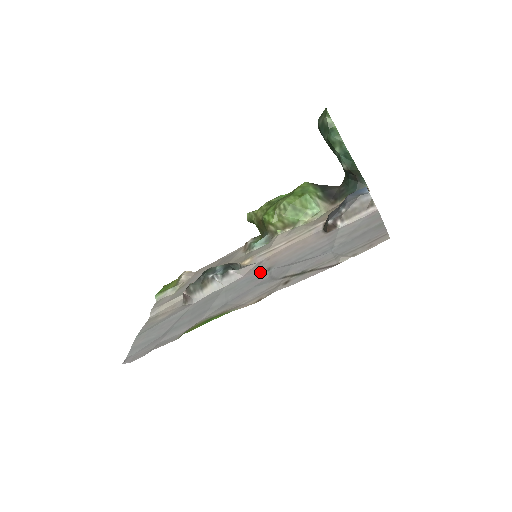
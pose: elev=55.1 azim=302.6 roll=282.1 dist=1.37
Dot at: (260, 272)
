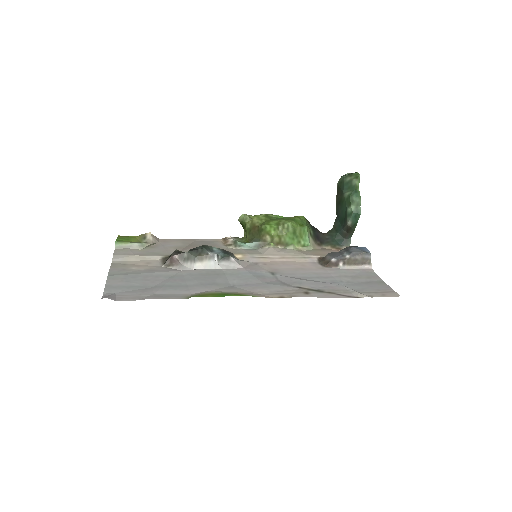
Dot at: (263, 272)
